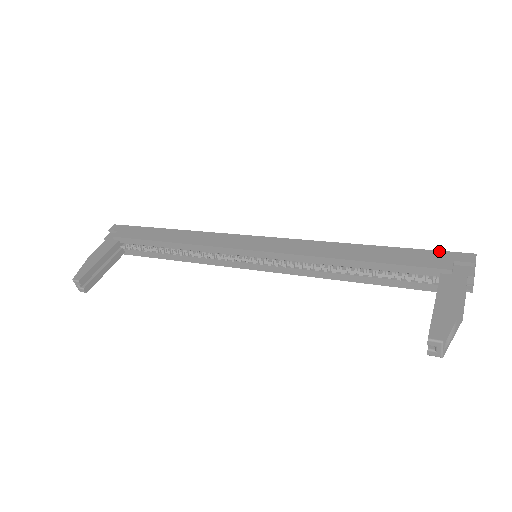
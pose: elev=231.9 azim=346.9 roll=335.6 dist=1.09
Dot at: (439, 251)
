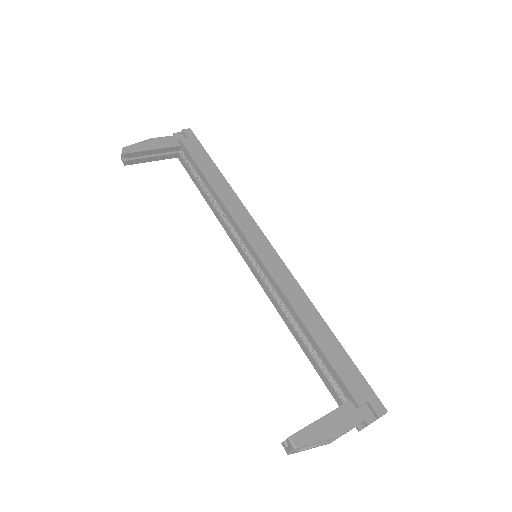
Dot at: (368, 384)
